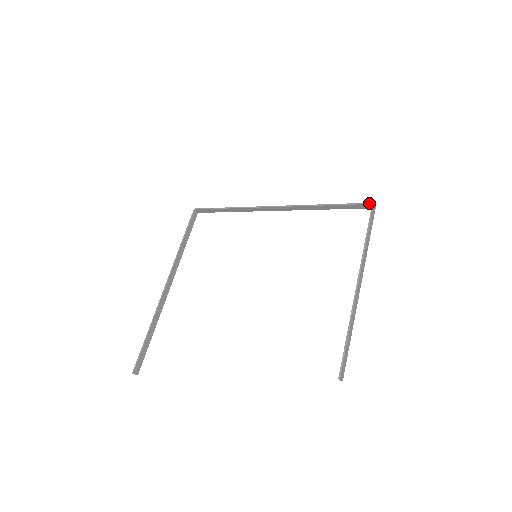
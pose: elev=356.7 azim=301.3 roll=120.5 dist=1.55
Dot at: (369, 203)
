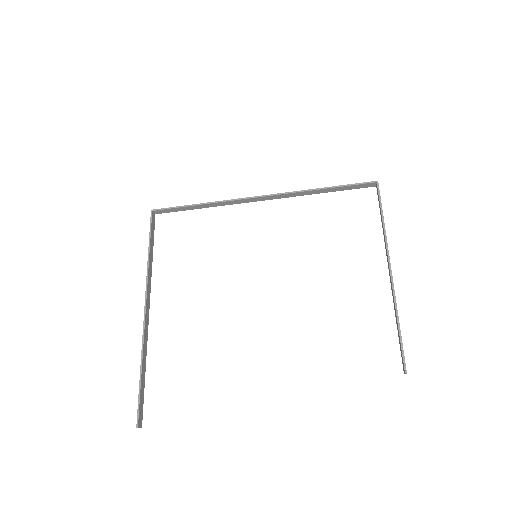
Dot at: (373, 181)
